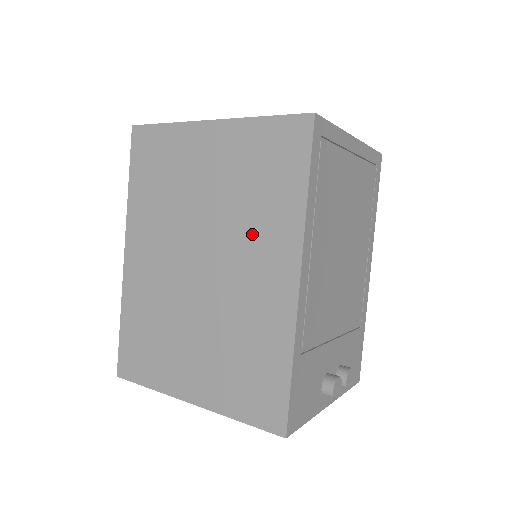
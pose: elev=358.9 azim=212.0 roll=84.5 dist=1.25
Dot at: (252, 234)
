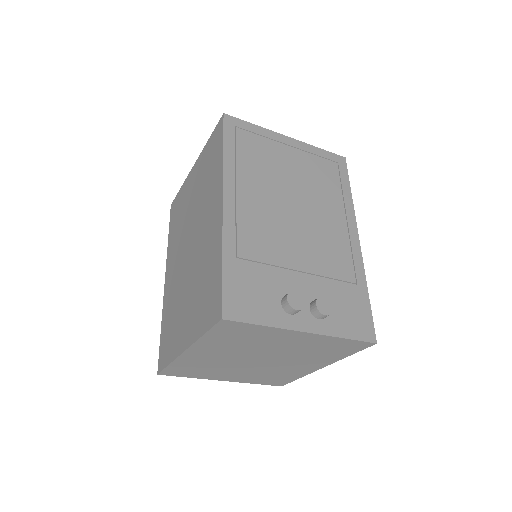
Dot at: (206, 202)
